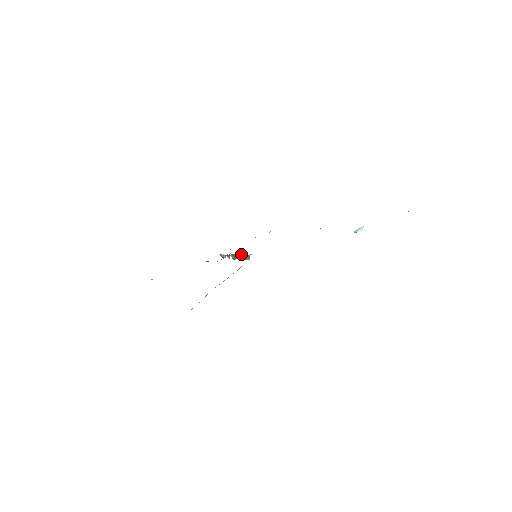
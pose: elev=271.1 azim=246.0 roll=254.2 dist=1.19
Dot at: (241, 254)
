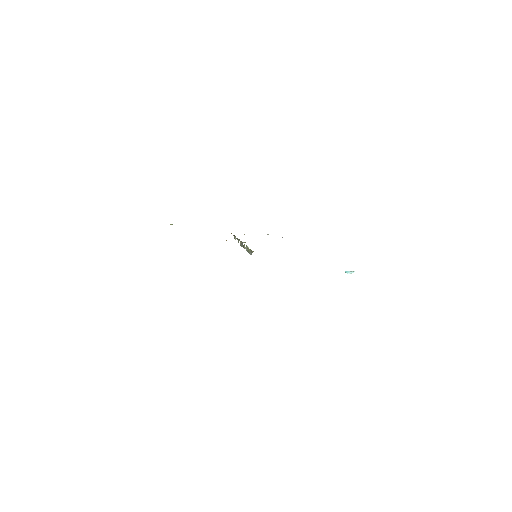
Dot at: (247, 246)
